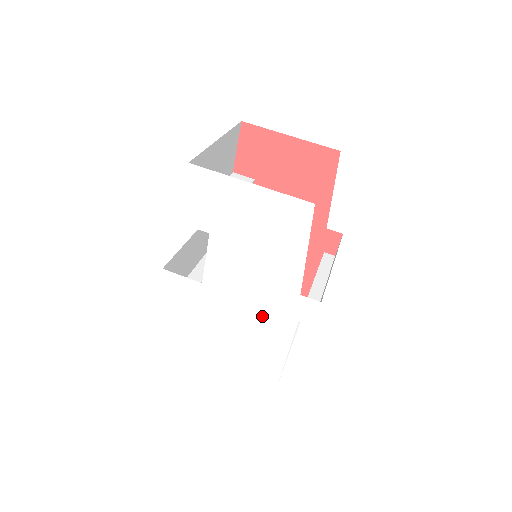
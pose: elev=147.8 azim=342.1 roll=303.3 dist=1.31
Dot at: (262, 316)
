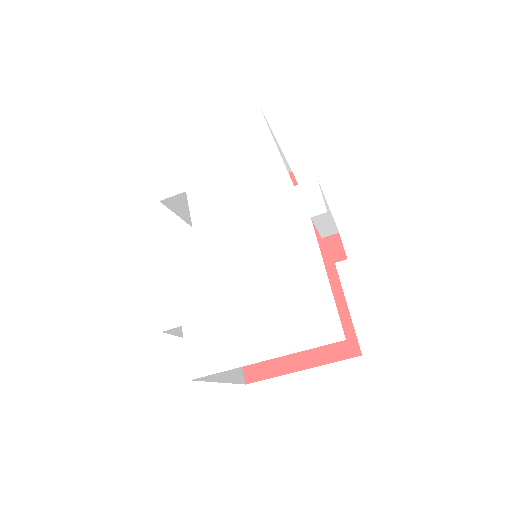
Dot at: (272, 241)
